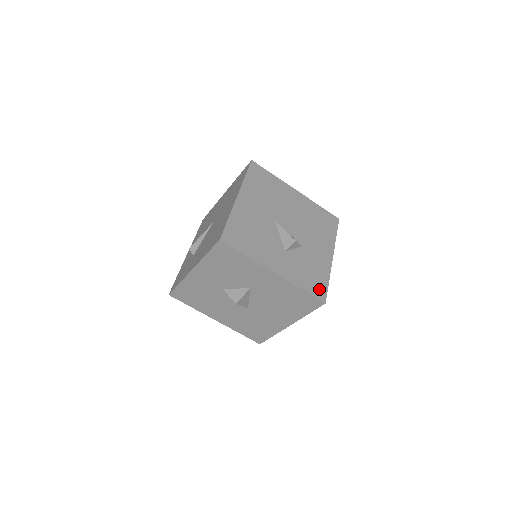
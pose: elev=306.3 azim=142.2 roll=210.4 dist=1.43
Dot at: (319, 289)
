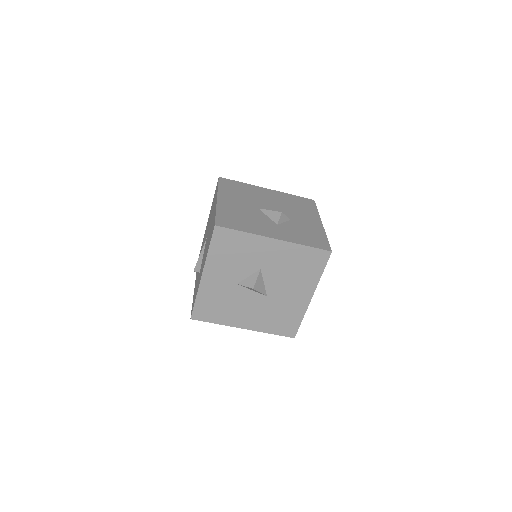
Dot at: (321, 243)
